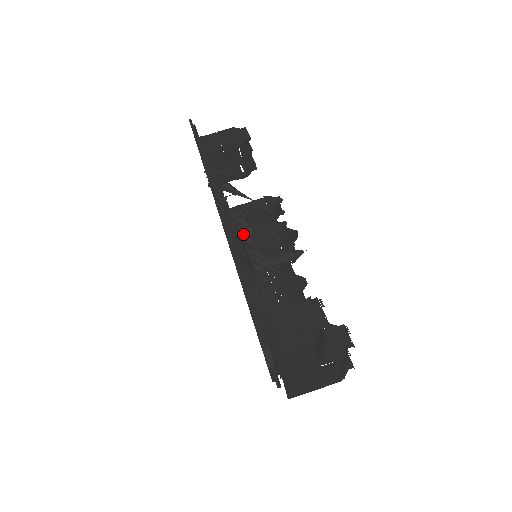
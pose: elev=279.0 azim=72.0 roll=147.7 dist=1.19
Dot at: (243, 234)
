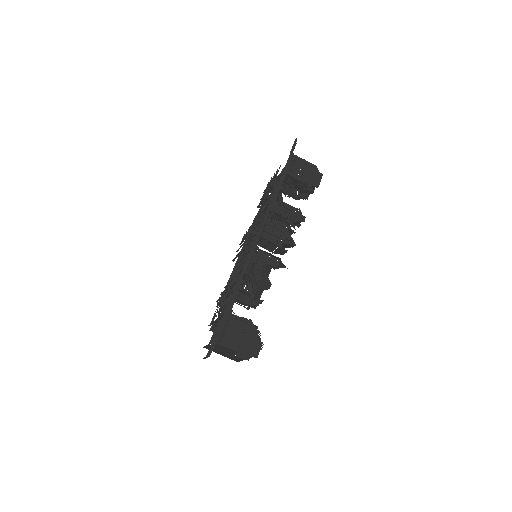
Dot at: (256, 262)
